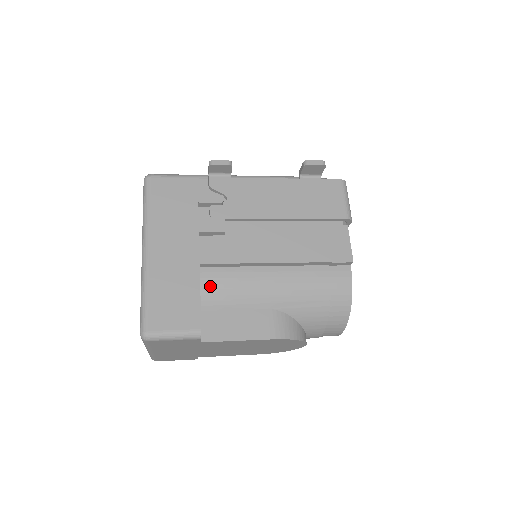
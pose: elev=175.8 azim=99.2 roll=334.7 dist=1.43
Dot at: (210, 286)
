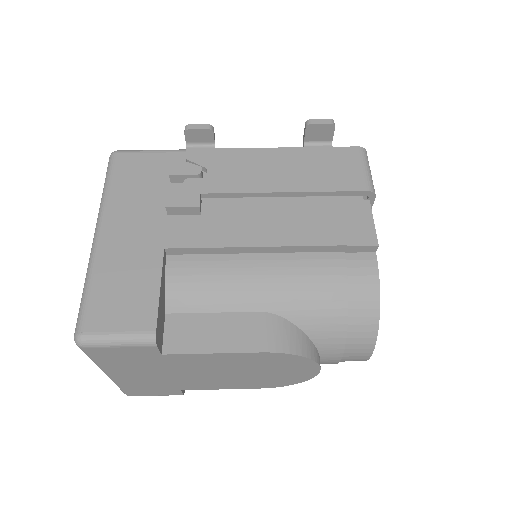
Dot at: (179, 279)
